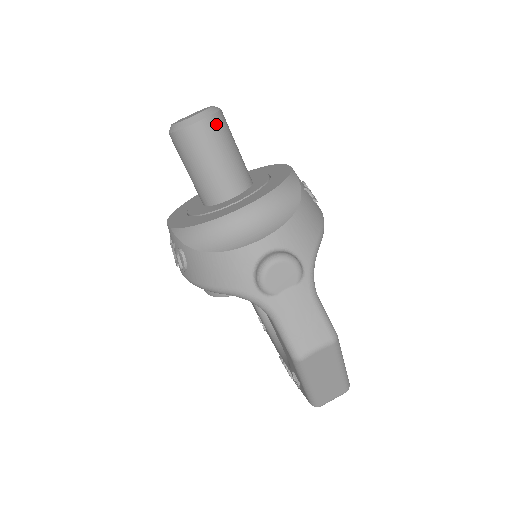
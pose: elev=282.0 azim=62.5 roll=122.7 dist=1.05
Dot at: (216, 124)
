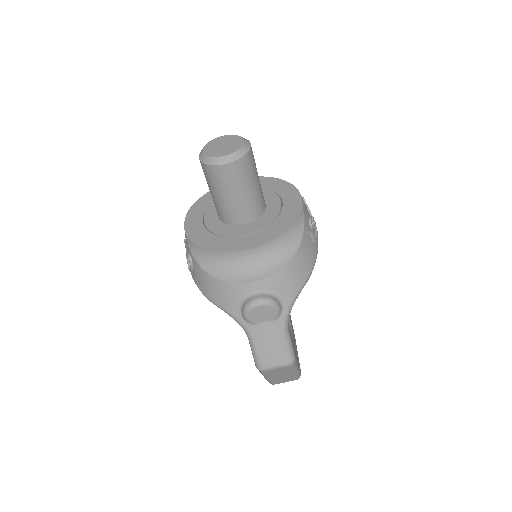
Dot at: (242, 166)
